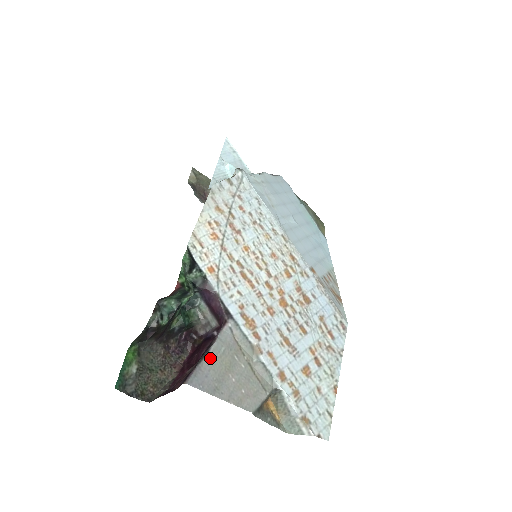
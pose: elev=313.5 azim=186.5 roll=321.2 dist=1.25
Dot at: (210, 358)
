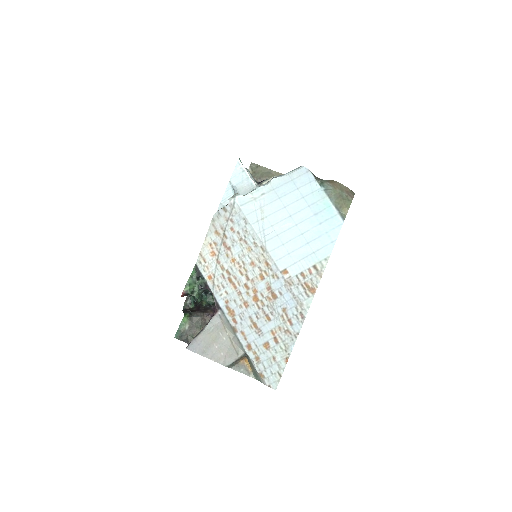
Dot at: (203, 334)
